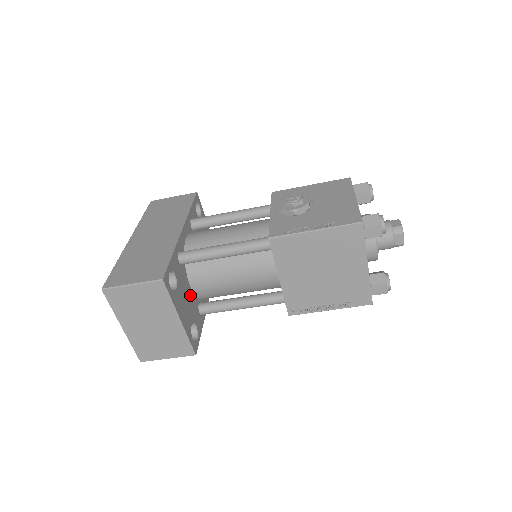
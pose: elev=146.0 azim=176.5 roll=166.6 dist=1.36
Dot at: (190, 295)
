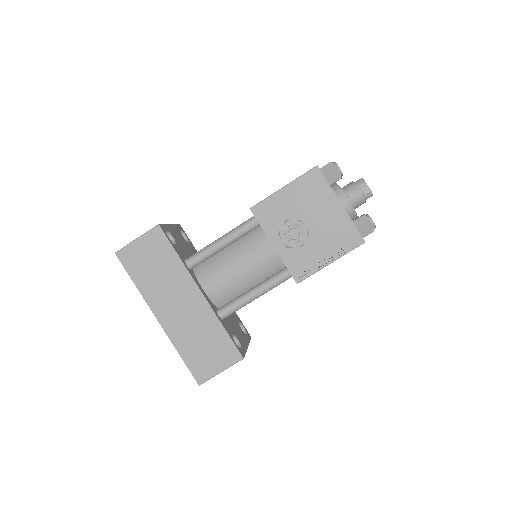
Dot at: (229, 317)
